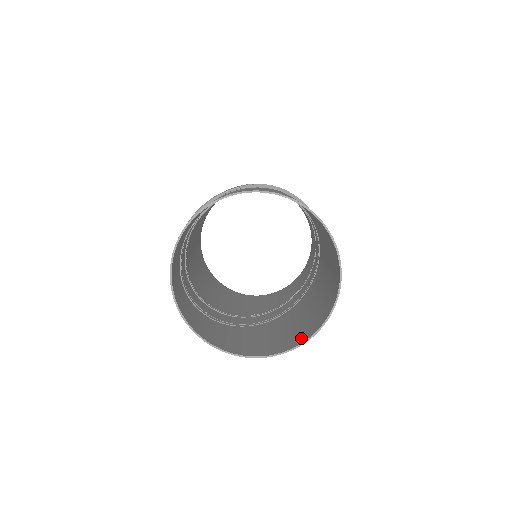
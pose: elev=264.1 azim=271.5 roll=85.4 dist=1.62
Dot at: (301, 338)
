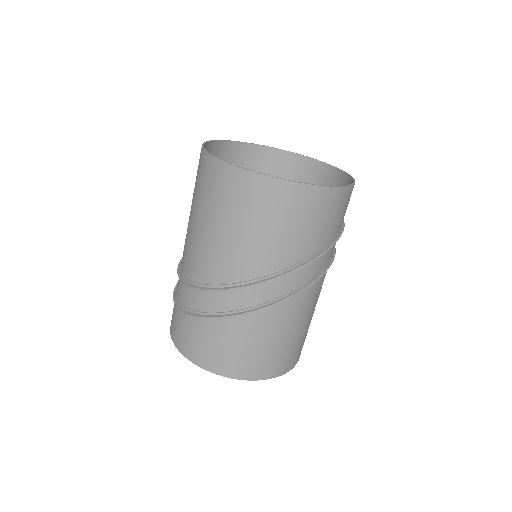
Dot at: occluded
